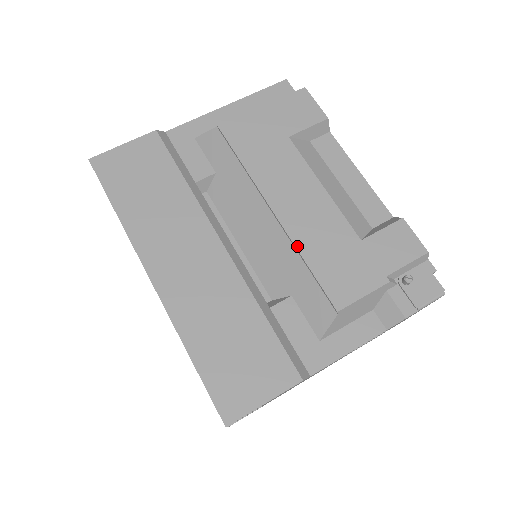
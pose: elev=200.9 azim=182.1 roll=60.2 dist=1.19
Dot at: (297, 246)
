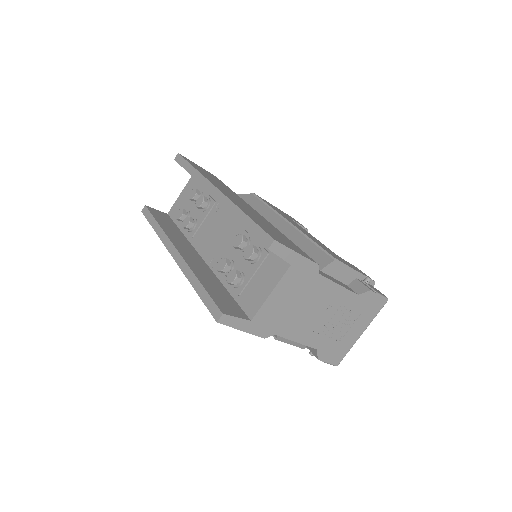
Dot at: (305, 234)
